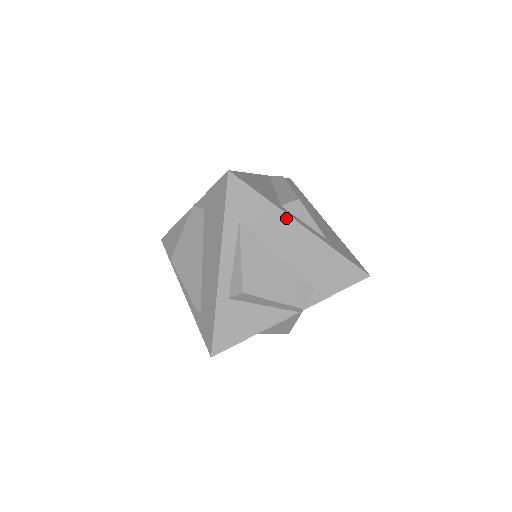
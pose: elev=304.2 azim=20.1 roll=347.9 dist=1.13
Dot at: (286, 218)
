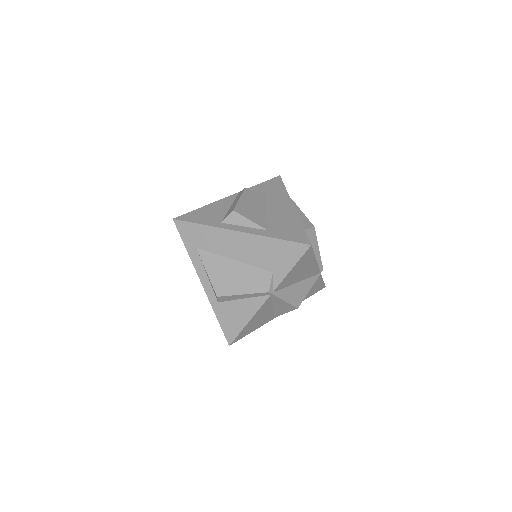
Dot at: (224, 231)
